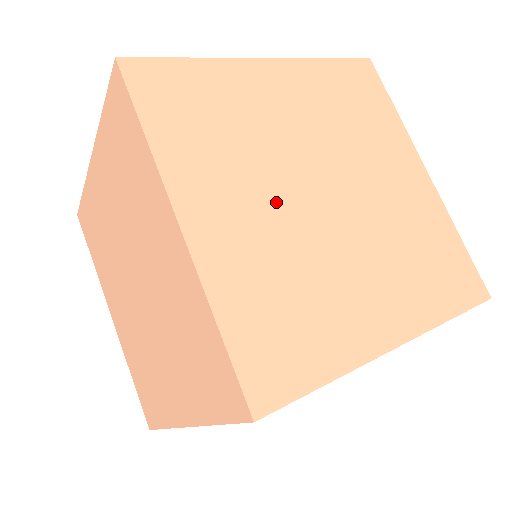
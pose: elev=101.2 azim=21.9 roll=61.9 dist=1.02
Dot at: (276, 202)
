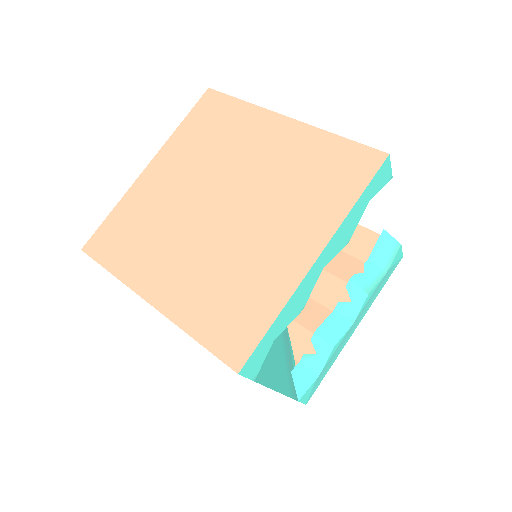
Dot at: (191, 188)
